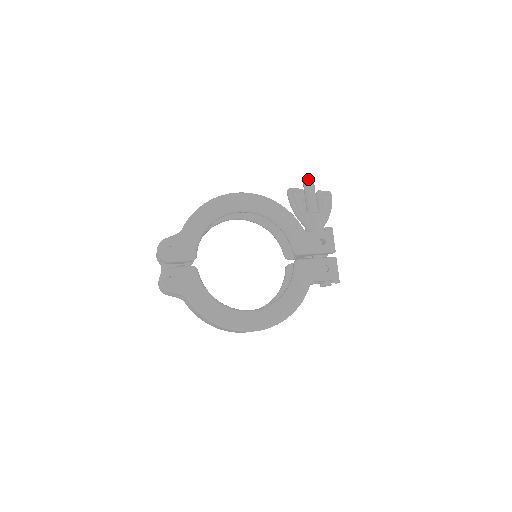
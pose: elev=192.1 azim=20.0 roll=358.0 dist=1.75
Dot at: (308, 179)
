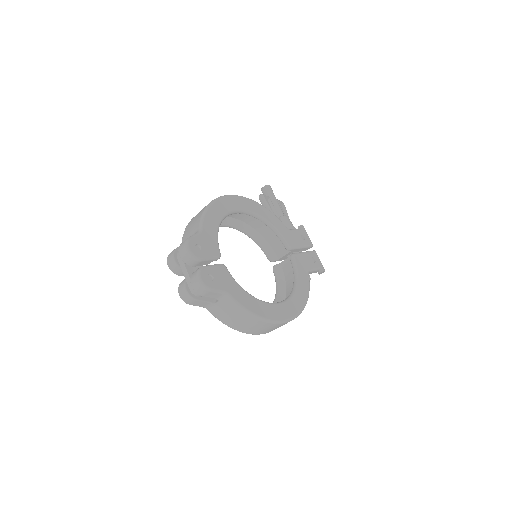
Dot at: (269, 188)
